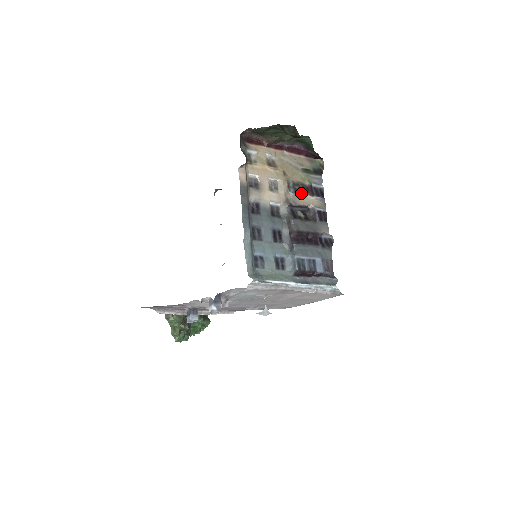
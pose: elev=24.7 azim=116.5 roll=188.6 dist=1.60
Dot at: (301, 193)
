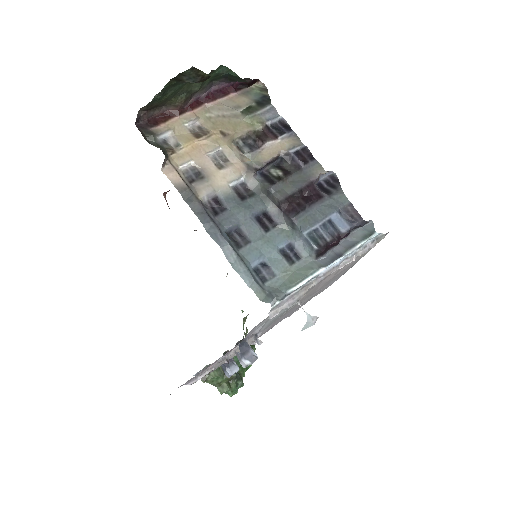
Dot at: (260, 145)
